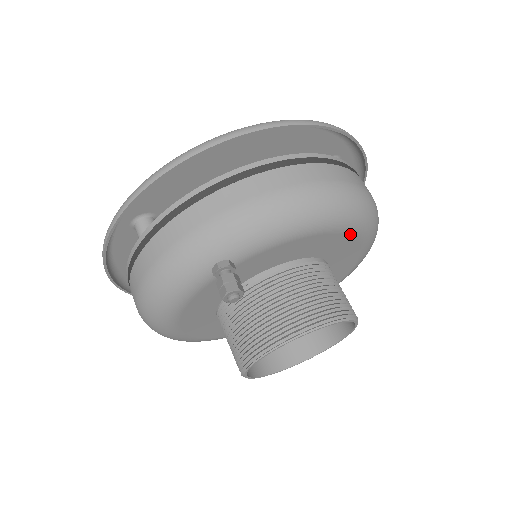
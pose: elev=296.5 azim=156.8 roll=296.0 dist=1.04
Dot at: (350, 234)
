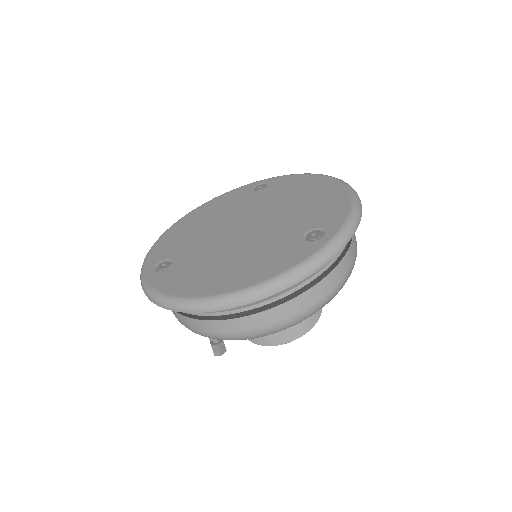
Dot at: occluded
